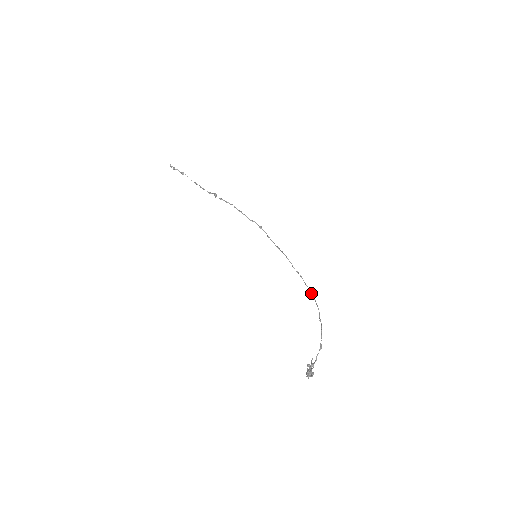
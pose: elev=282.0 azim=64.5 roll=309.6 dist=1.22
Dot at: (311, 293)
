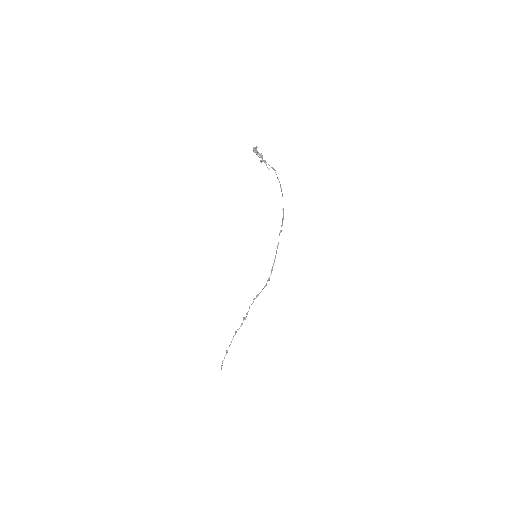
Dot at: (283, 210)
